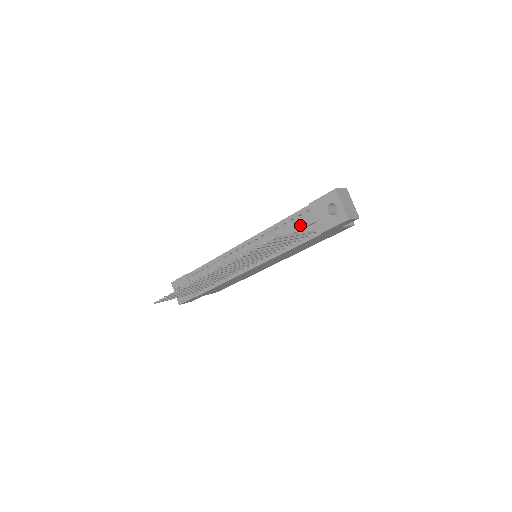
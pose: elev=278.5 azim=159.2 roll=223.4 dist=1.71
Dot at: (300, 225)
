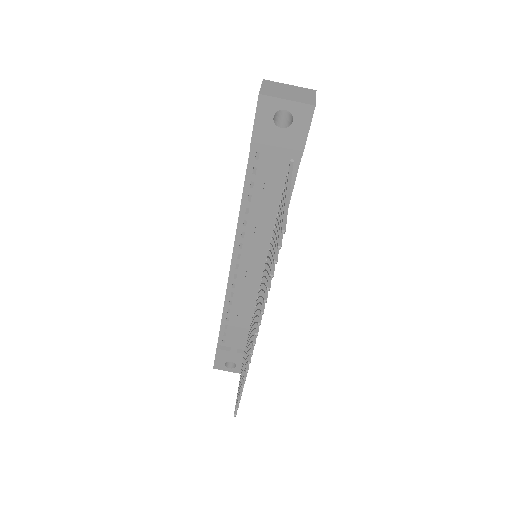
Dot at: (268, 178)
